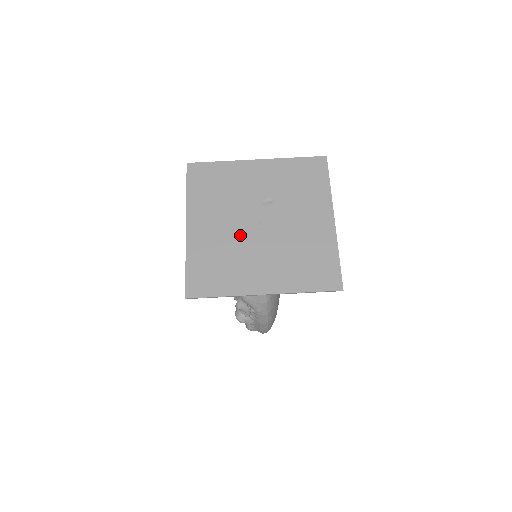
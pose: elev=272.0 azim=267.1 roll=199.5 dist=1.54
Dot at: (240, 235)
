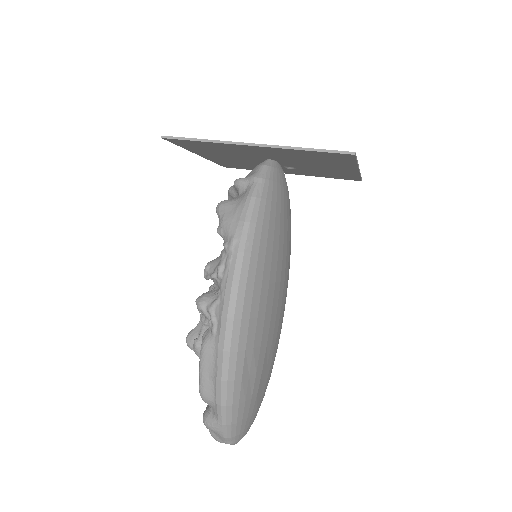
Dot at: occluded
